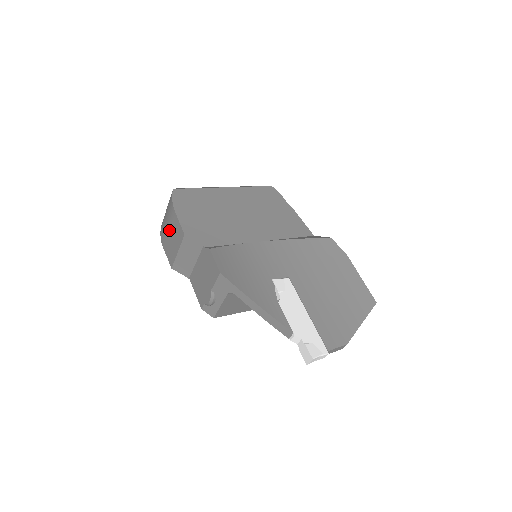
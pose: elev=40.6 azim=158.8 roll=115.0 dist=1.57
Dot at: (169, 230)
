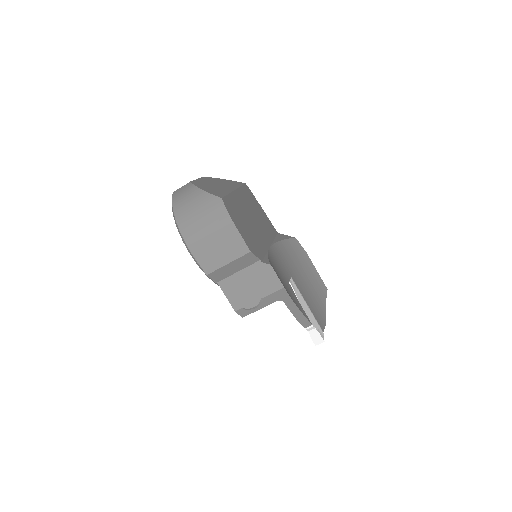
Dot at: (215, 240)
